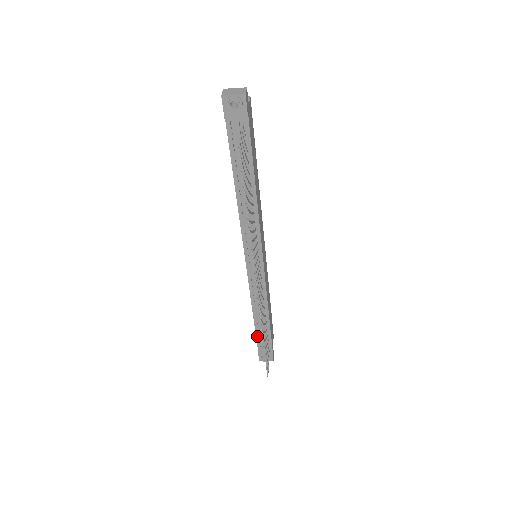
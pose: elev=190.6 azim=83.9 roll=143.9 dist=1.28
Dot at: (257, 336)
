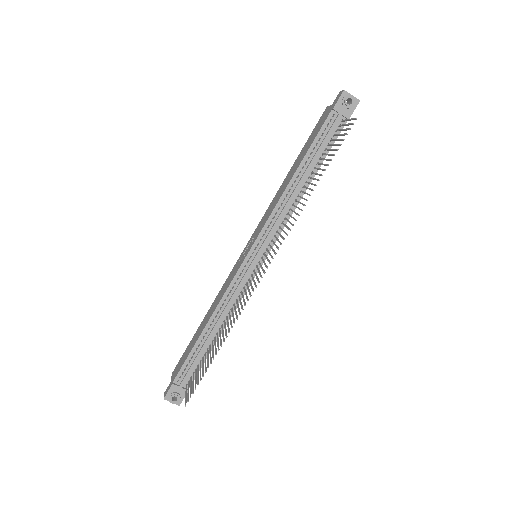
Dot at: (188, 359)
